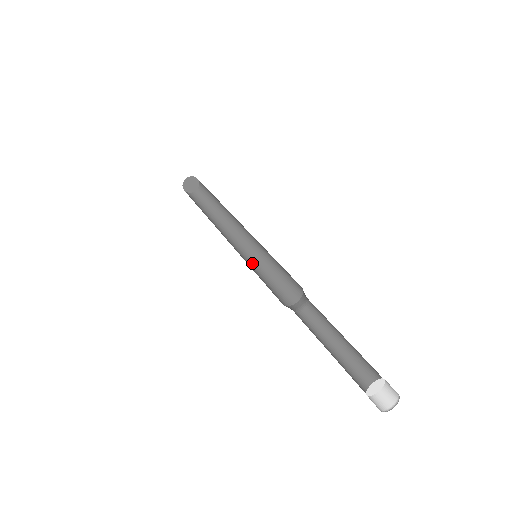
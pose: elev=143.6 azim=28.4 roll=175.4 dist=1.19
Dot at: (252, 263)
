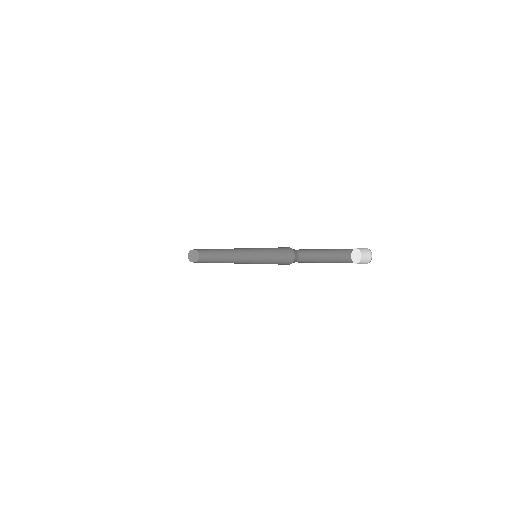
Dot at: occluded
